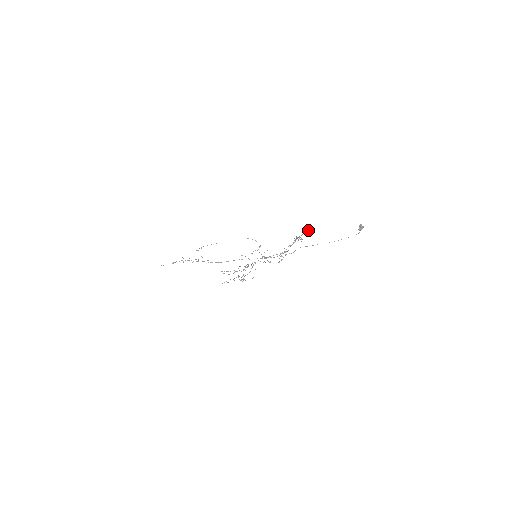
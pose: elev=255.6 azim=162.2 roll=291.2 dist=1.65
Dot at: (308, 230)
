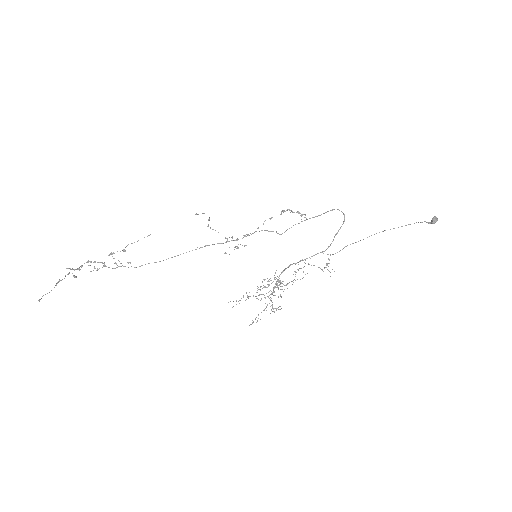
Dot at: (331, 210)
